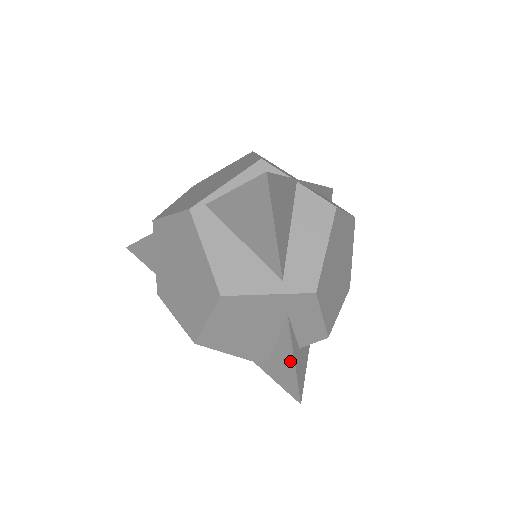
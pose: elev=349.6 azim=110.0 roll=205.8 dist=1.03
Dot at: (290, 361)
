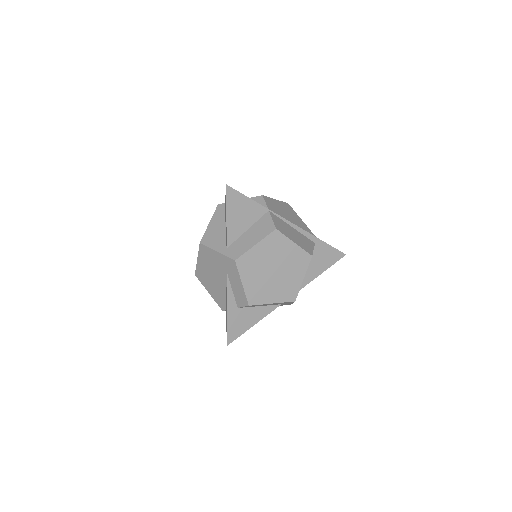
Dot at: (227, 309)
